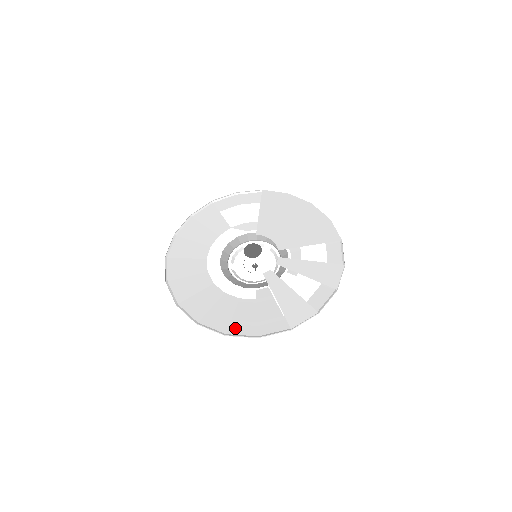
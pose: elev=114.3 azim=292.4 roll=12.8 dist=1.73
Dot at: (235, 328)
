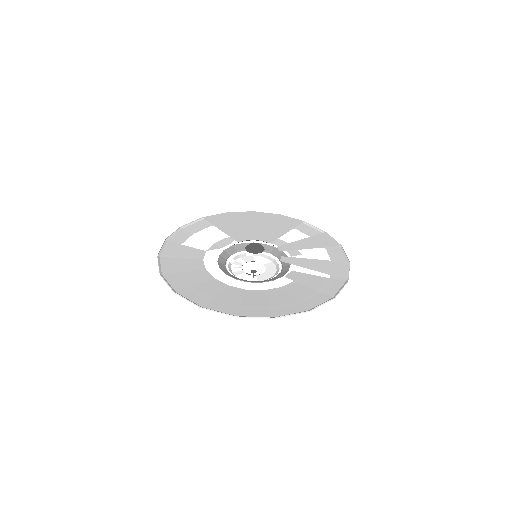
Dot at: (308, 303)
